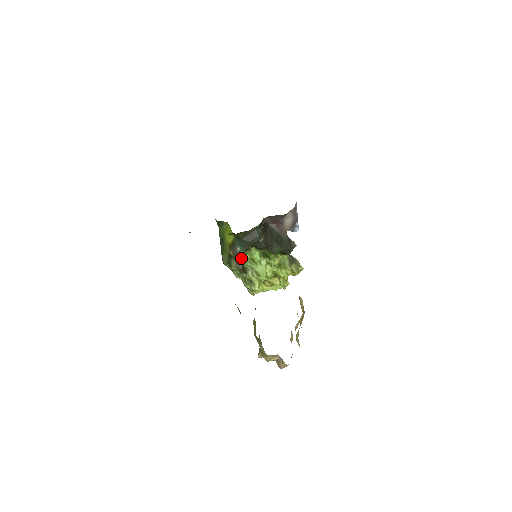
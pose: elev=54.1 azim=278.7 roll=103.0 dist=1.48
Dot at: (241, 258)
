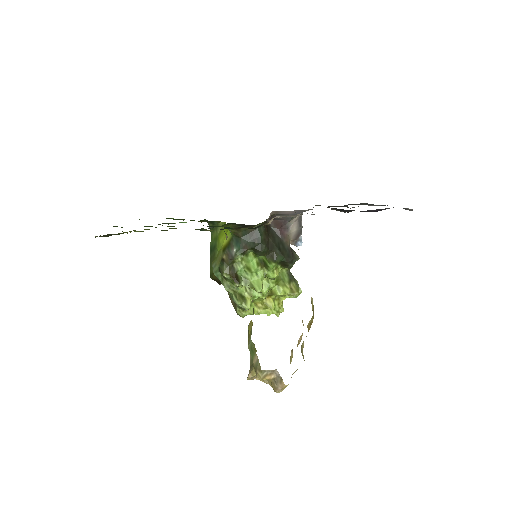
Dot at: (235, 264)
